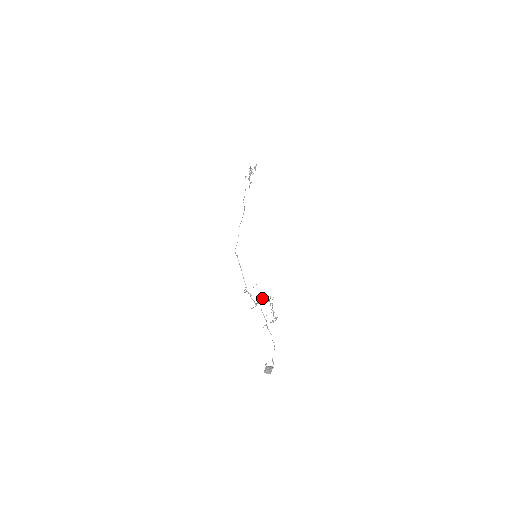
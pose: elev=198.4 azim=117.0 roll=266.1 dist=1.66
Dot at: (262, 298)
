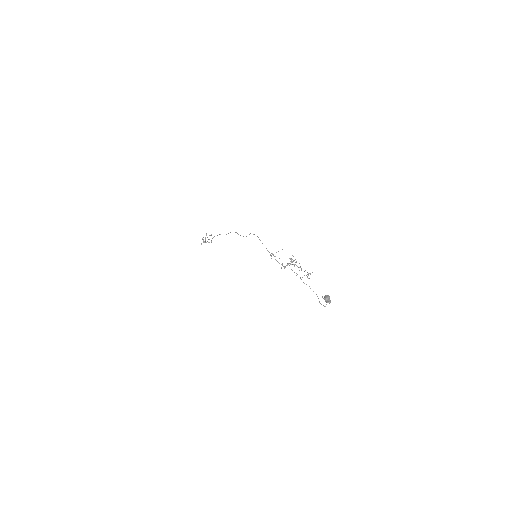
Dot at: (291, 260)
